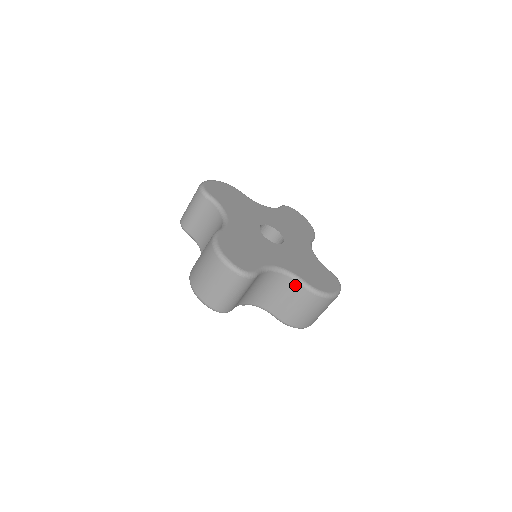
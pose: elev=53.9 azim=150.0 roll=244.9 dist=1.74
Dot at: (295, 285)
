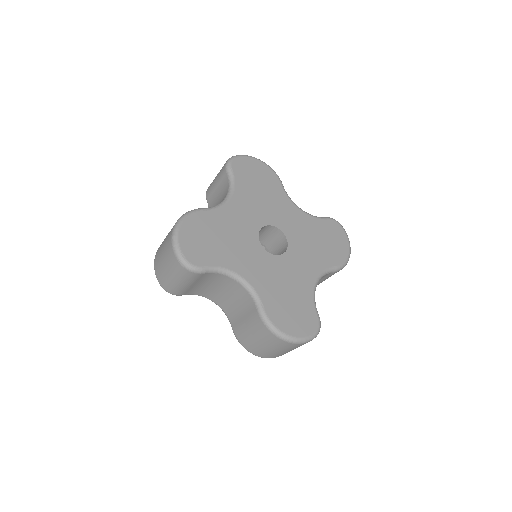
Dot at: (252, 305)
